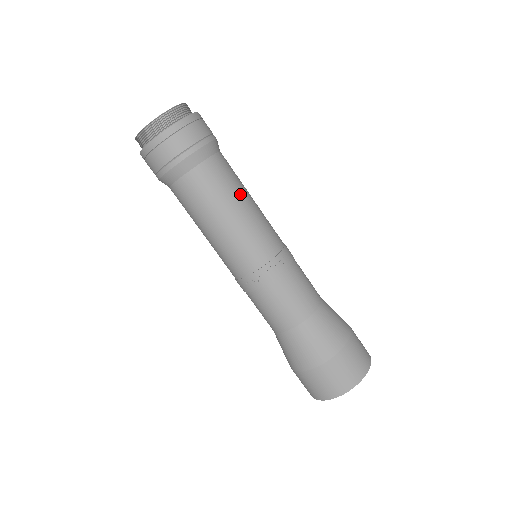
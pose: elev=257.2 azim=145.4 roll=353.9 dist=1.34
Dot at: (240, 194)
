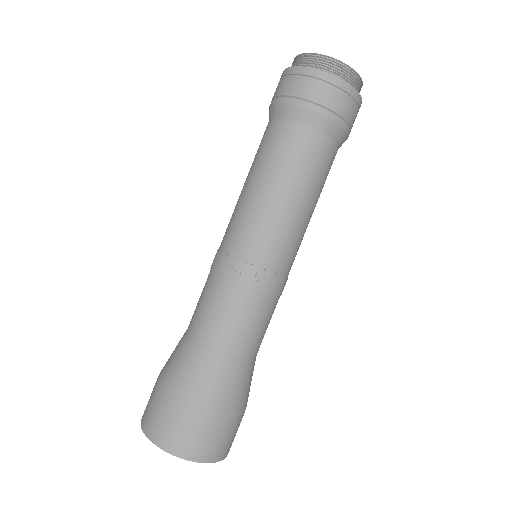
Dot at: (315, 195)
